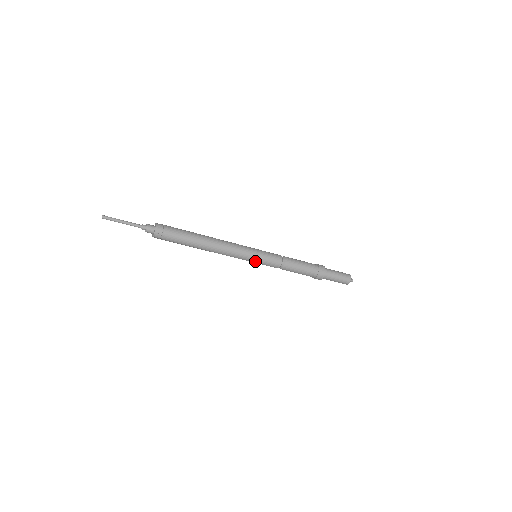
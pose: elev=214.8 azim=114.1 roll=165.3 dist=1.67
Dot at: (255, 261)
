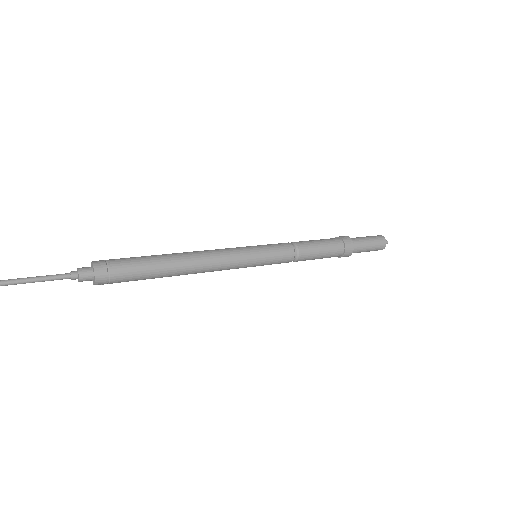
Dot at: (257, 265)
